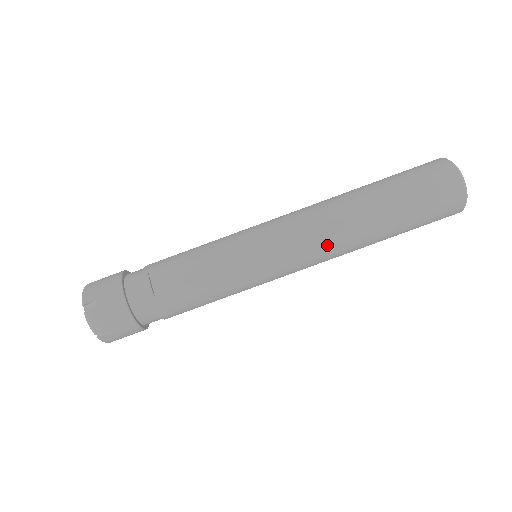
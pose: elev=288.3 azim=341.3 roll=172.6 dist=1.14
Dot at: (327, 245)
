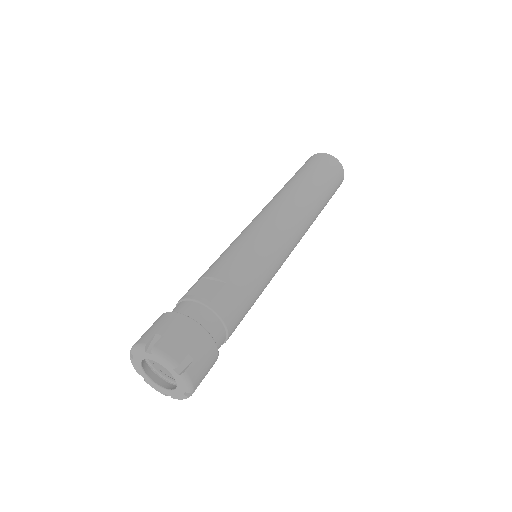
Dot at: (296, 211)
